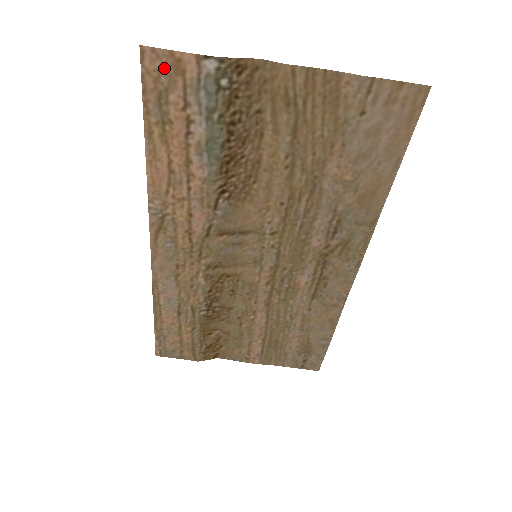
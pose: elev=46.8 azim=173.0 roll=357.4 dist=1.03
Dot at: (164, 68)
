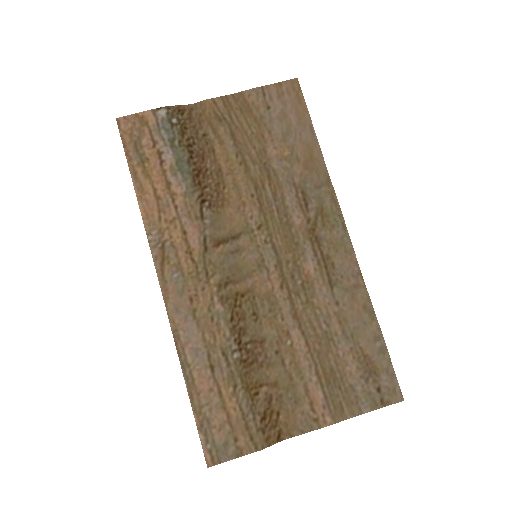
Dot at: (134, 126)
